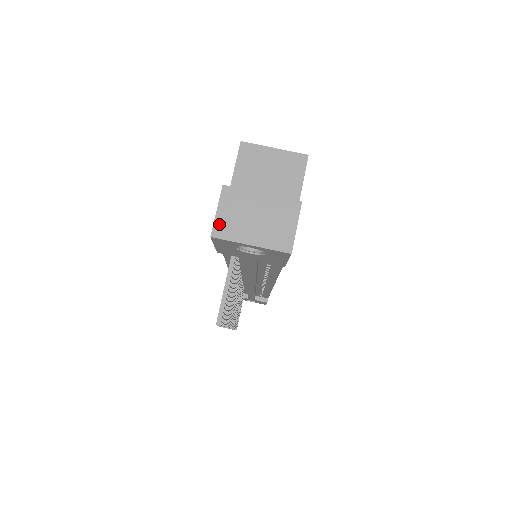
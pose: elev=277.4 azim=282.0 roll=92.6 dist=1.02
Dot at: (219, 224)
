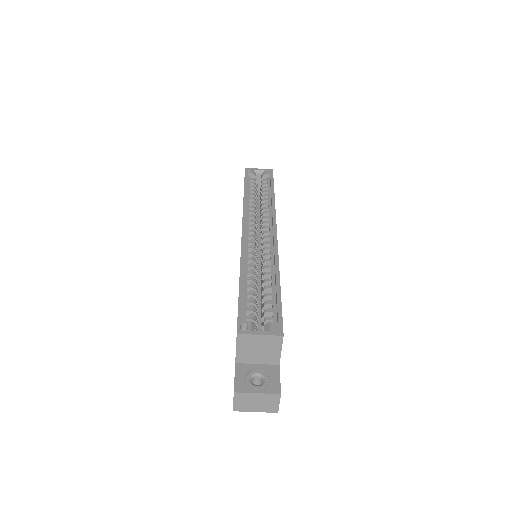
Dot at: (236, 407)
